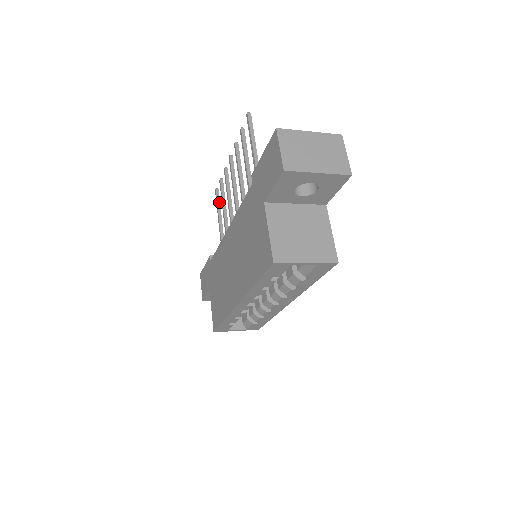
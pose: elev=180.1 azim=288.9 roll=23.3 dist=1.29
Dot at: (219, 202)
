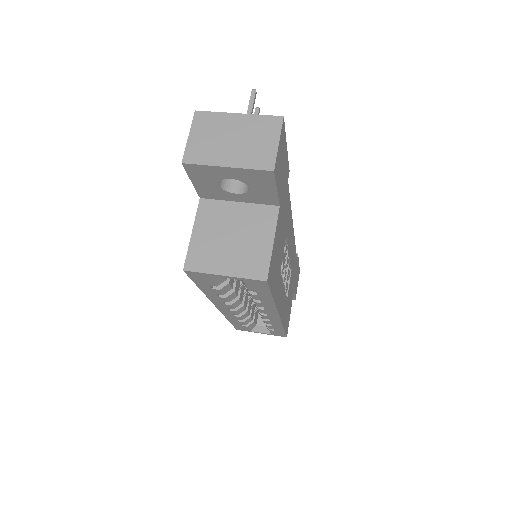
Dot at: occluded
